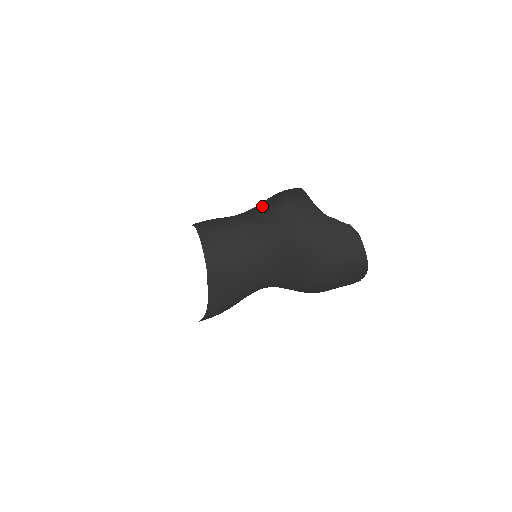
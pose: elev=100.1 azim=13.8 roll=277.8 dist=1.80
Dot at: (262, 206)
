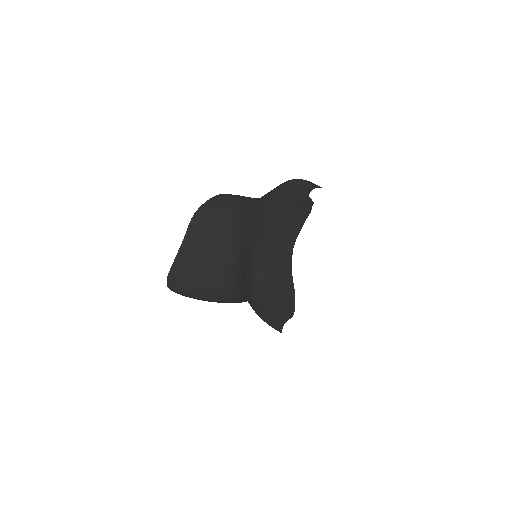
Dot at: occluded
